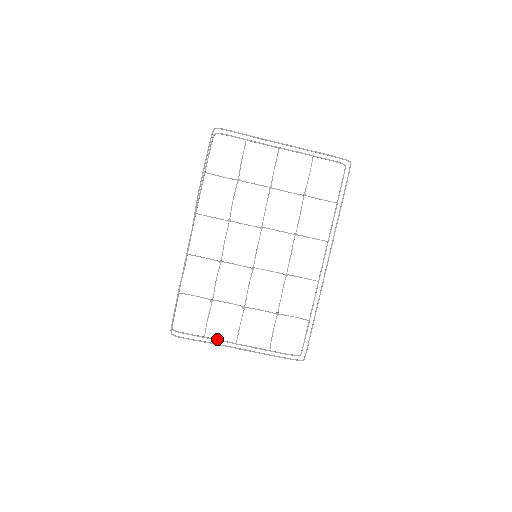
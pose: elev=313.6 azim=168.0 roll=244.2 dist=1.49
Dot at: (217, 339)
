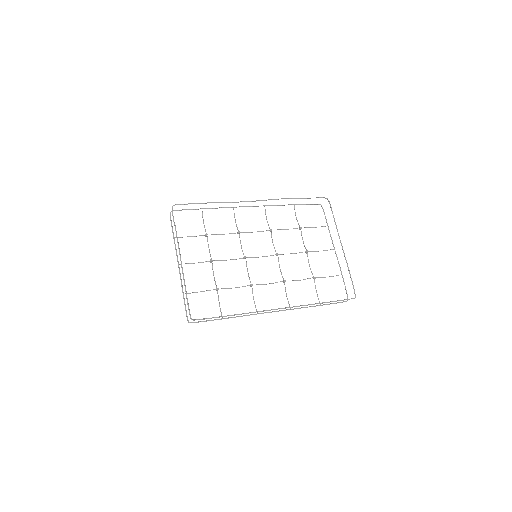
Dot at: occluded
